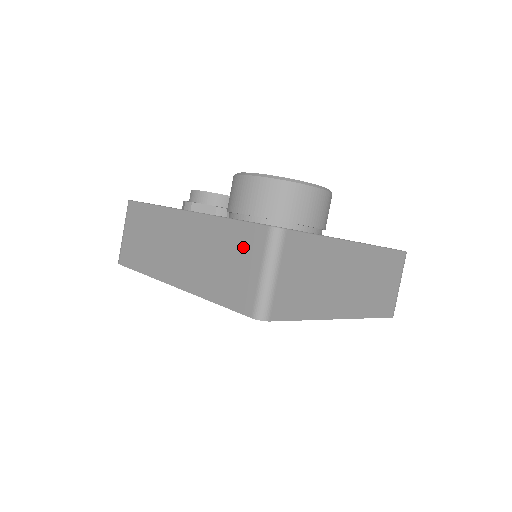
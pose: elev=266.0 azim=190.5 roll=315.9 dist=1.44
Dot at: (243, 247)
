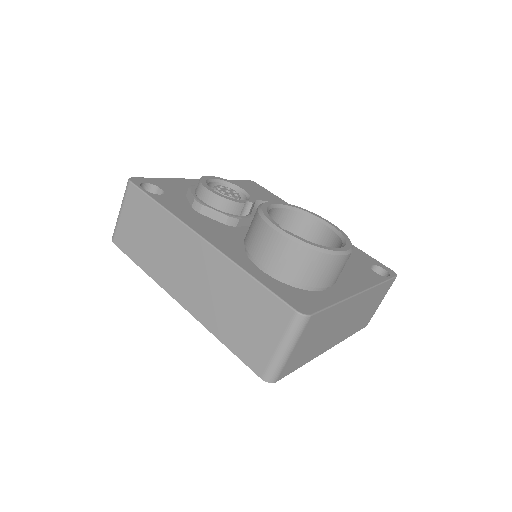
Dot at: (264, 314)
